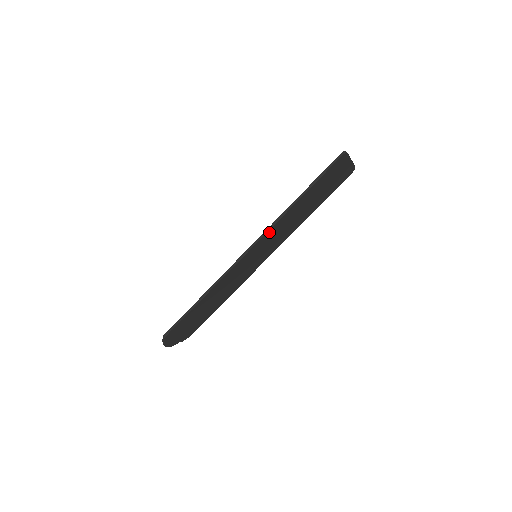
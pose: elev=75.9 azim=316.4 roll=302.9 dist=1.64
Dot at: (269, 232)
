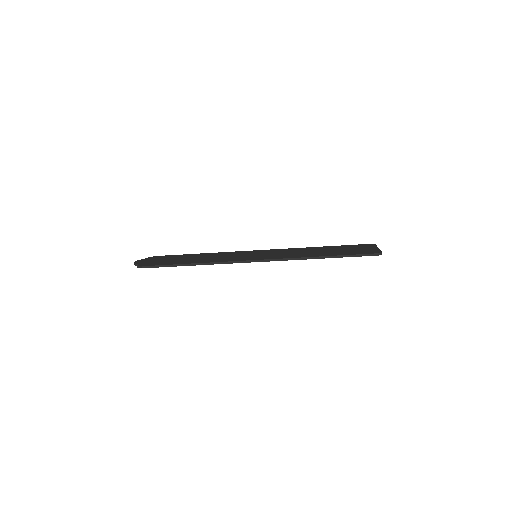
Dot at: (282, 259)
